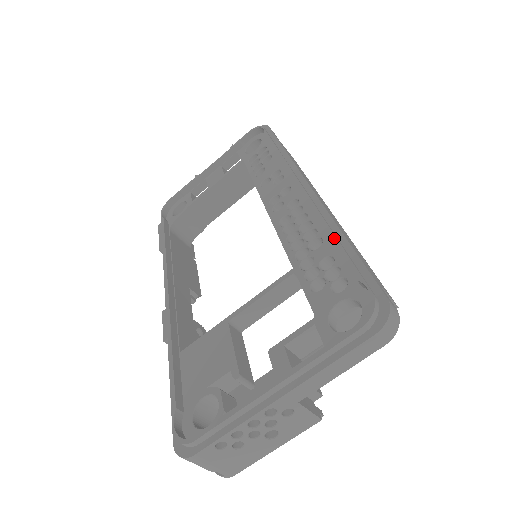
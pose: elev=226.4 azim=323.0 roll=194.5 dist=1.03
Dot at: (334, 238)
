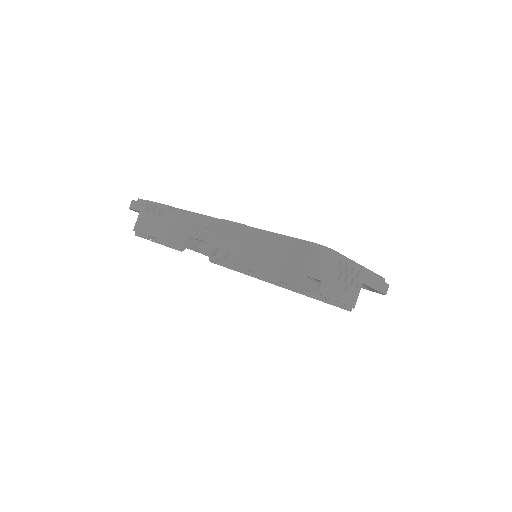
Dot at: occluded
